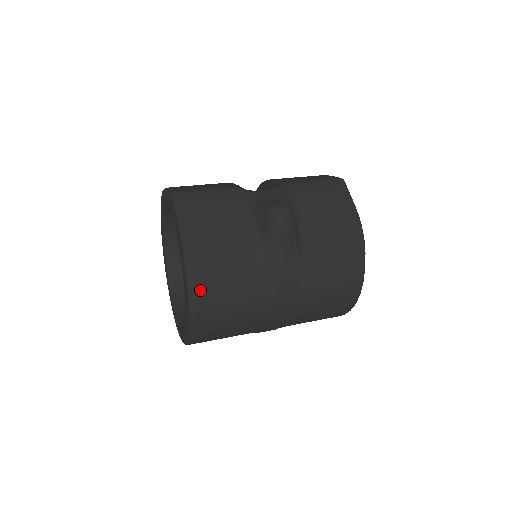
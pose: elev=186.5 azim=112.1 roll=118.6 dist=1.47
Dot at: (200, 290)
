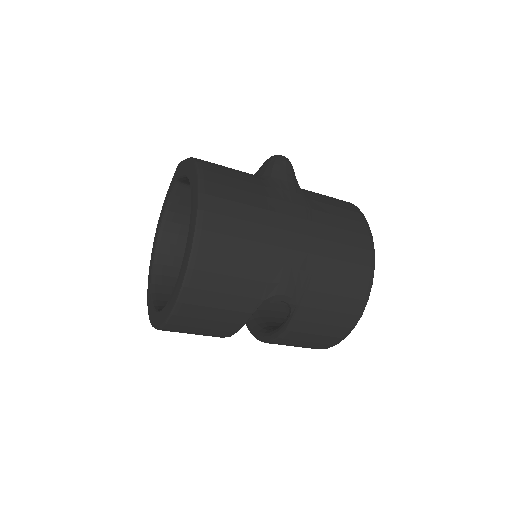
Dot at: (210, 180)
